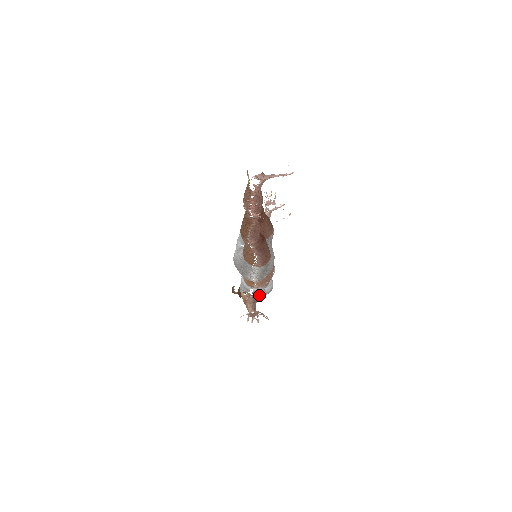
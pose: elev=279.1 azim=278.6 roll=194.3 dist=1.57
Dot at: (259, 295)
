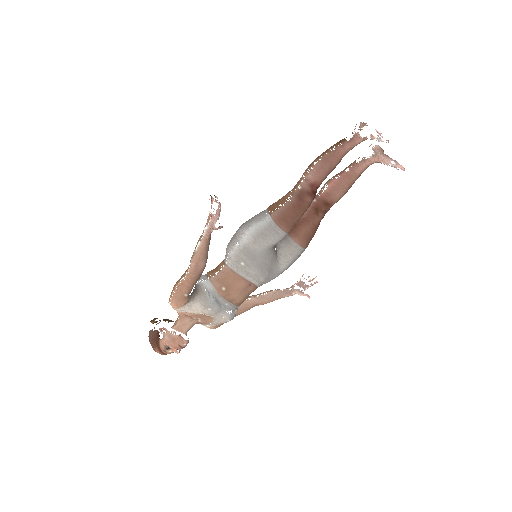
Dot at: (196, 296)
